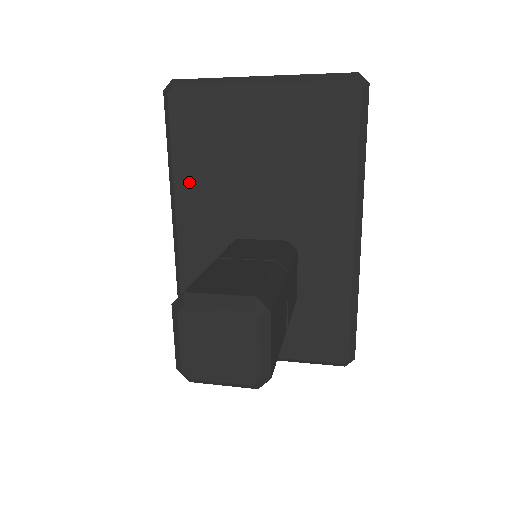
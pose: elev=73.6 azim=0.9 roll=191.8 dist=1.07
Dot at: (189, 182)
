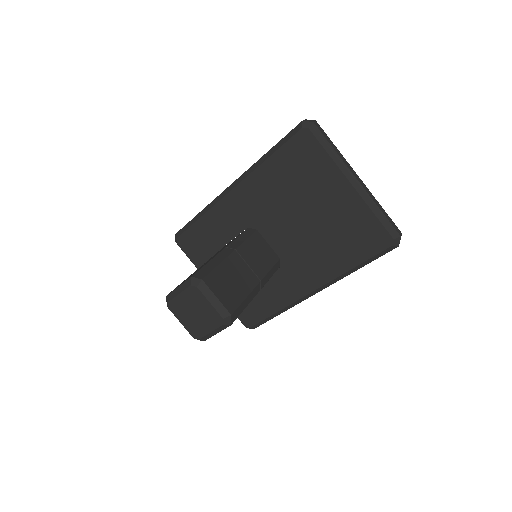
Dot at: (263, 179)
